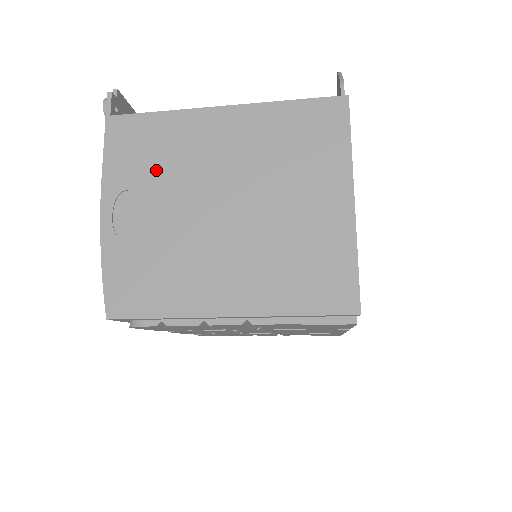
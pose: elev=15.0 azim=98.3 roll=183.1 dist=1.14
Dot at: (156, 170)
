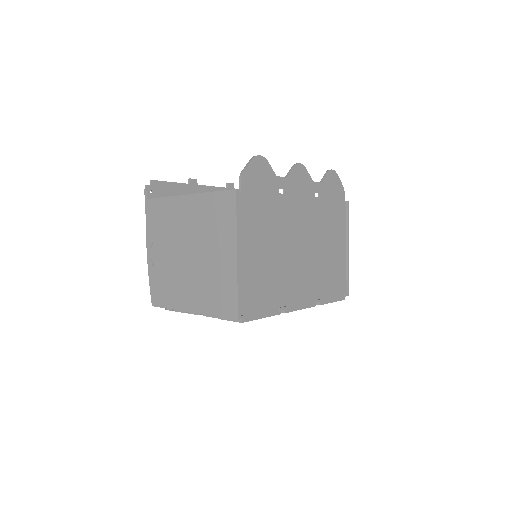
Dot at: (164, 231)
